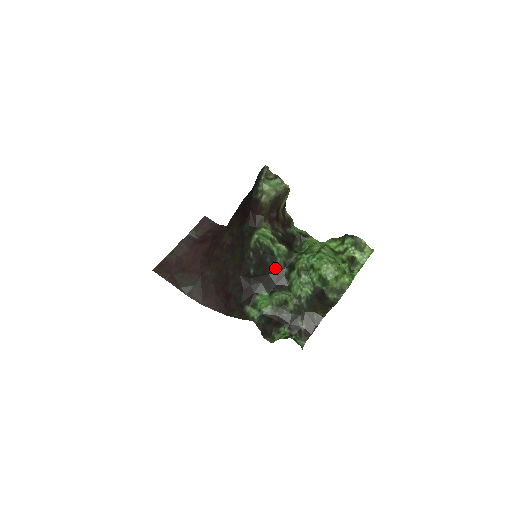
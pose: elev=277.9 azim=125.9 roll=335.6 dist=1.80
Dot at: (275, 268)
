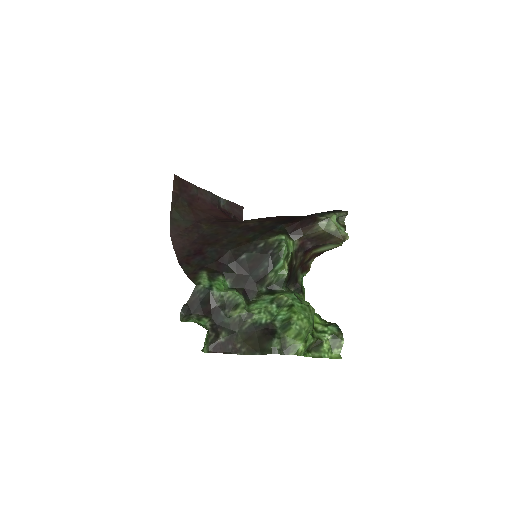
Dot at: (261, 276)
